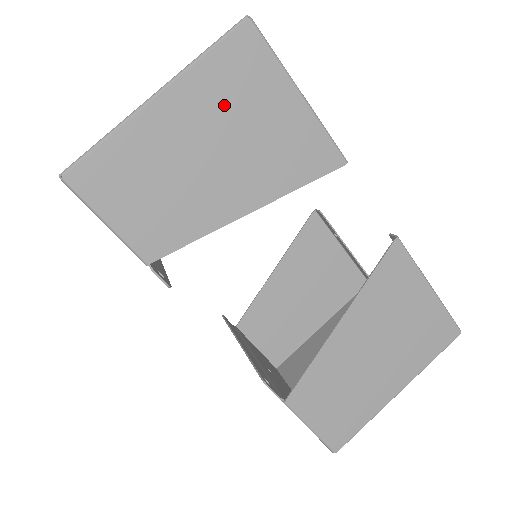
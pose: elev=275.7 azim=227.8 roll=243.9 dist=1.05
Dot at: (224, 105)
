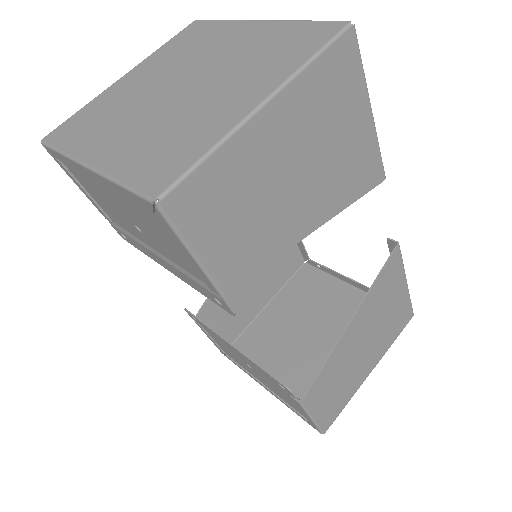
Dot at: (317, 119)
